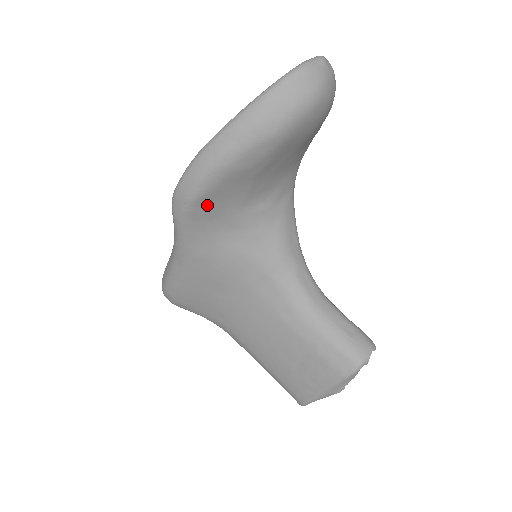
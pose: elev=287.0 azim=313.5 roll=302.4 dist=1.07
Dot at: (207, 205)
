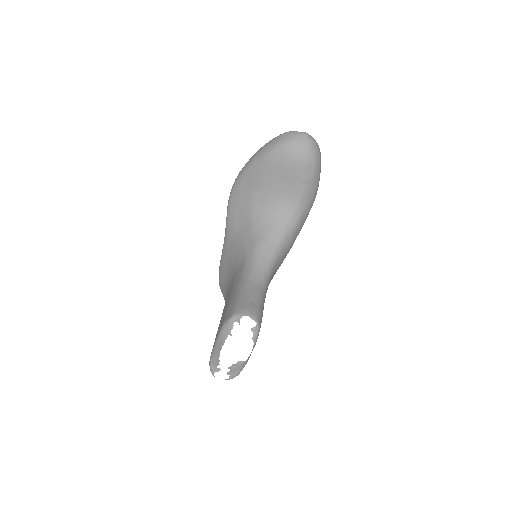
Dot at: (237, 197)
